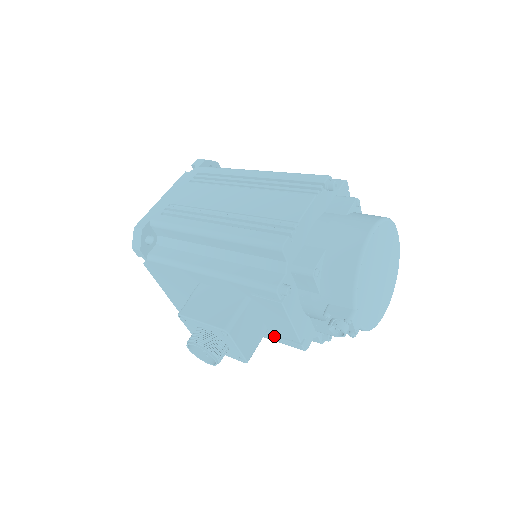
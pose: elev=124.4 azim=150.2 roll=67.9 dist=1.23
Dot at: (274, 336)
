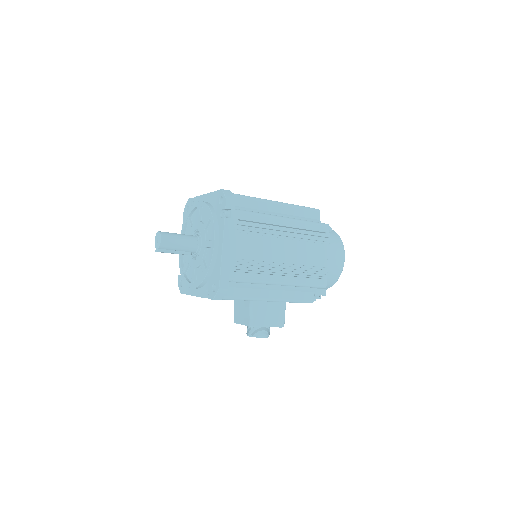
Dot at: occluded
